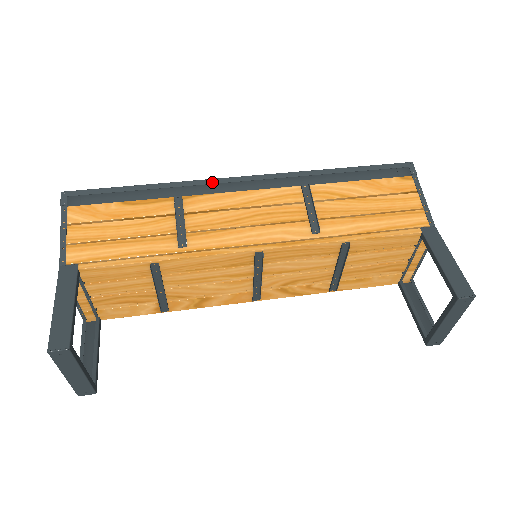
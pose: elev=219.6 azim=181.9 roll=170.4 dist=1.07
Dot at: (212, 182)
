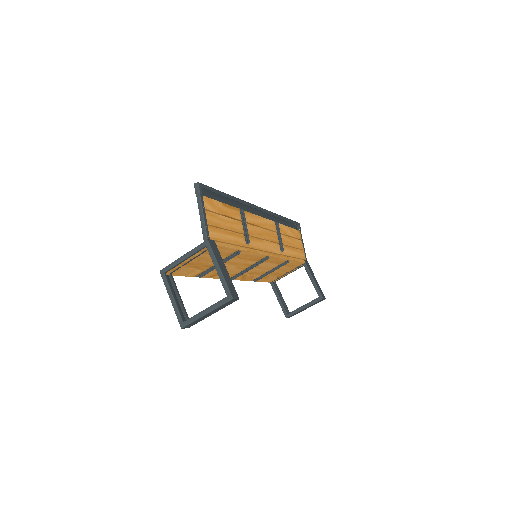
Dot at: (251, 205)
